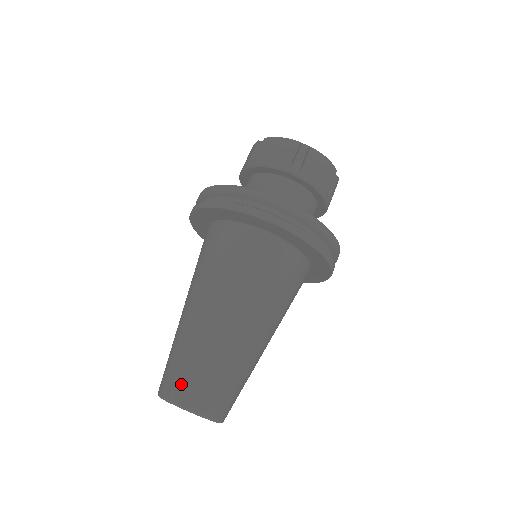
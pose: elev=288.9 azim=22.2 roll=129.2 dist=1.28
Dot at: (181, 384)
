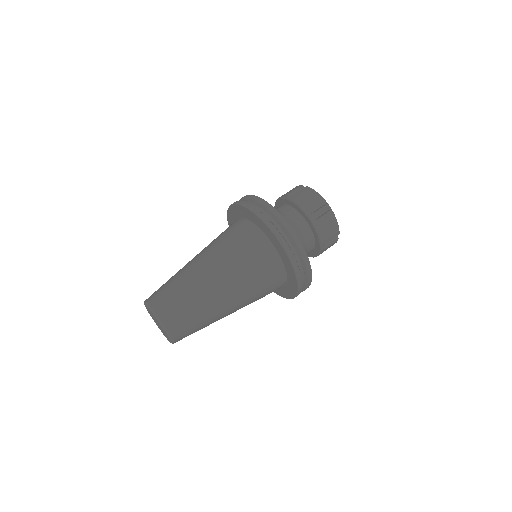
Dot at: (154, 292)
